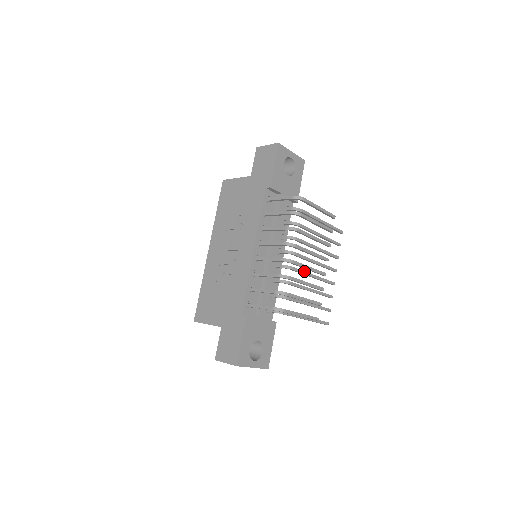
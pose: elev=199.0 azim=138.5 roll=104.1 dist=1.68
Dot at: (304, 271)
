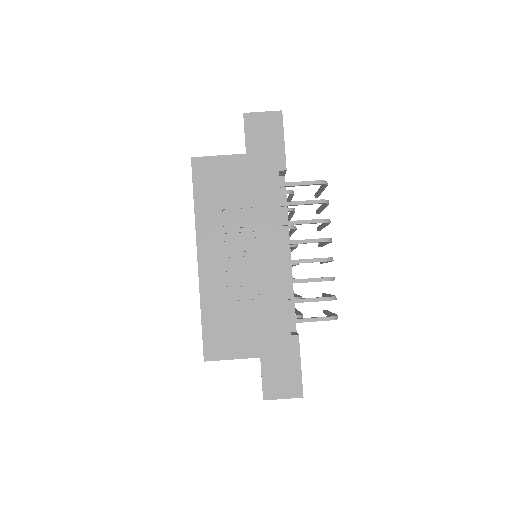
Dot at: occluded
